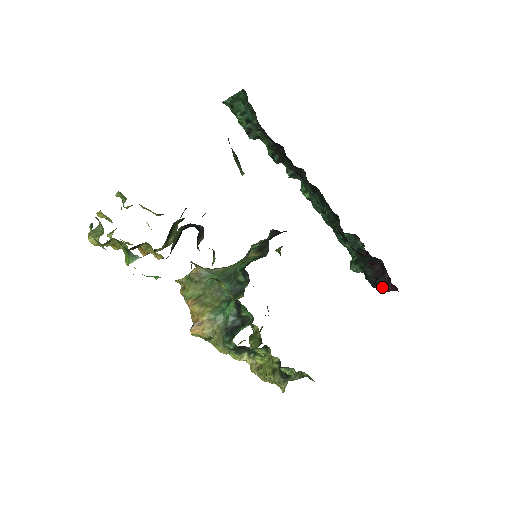
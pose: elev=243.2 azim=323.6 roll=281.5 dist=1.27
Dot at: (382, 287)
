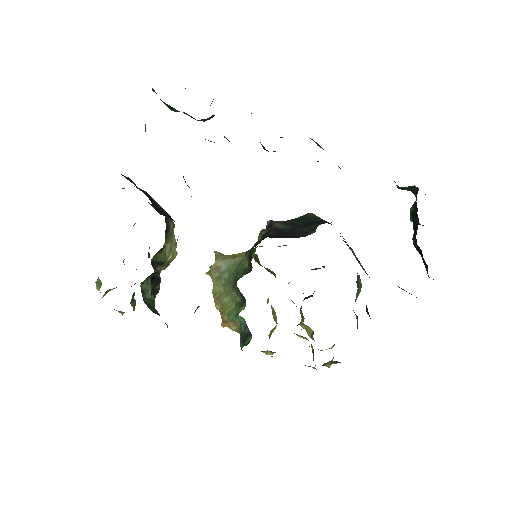
Dot at: occluded
